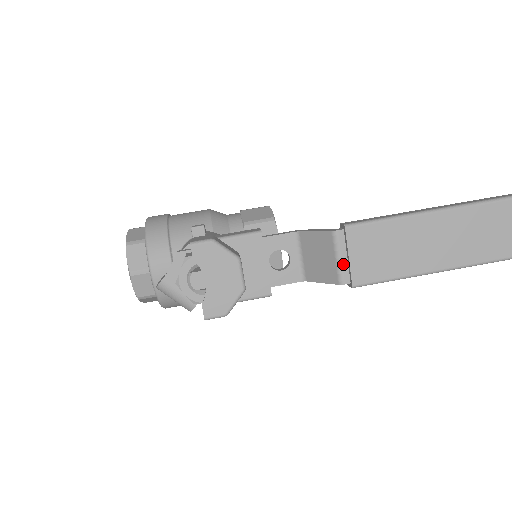
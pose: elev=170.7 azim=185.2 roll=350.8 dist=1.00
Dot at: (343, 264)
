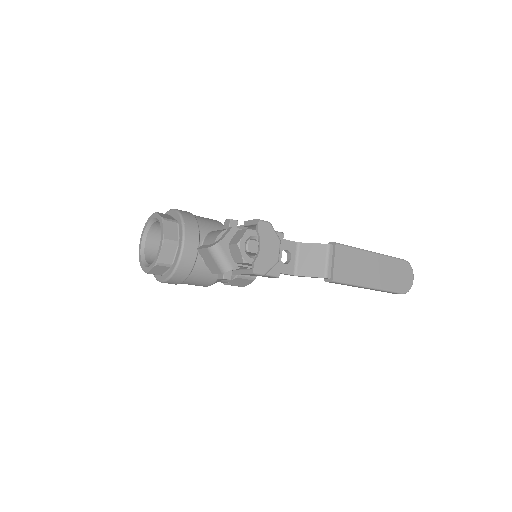
Dot at: (329, 265)
